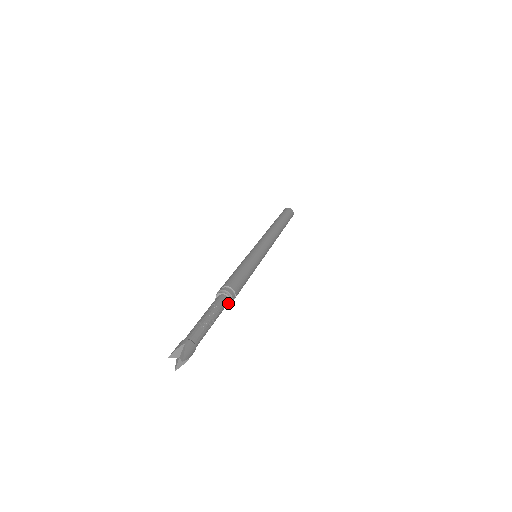
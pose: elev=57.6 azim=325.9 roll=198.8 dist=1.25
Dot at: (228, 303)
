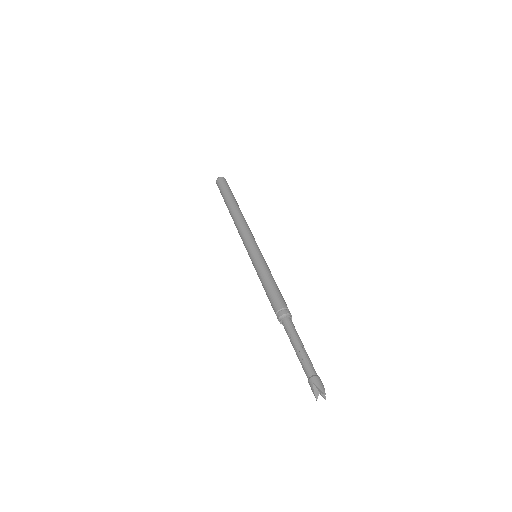
Dot at: (291, 319)
